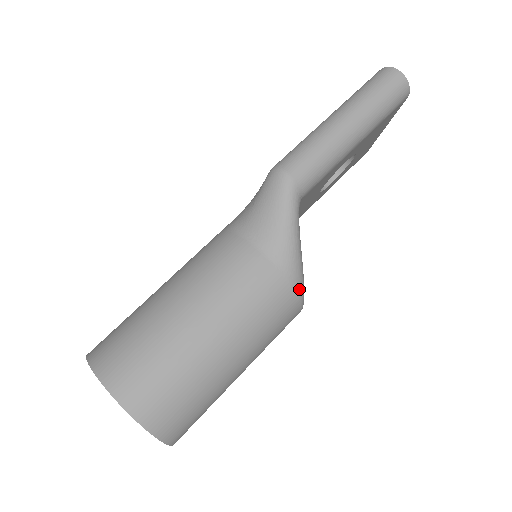
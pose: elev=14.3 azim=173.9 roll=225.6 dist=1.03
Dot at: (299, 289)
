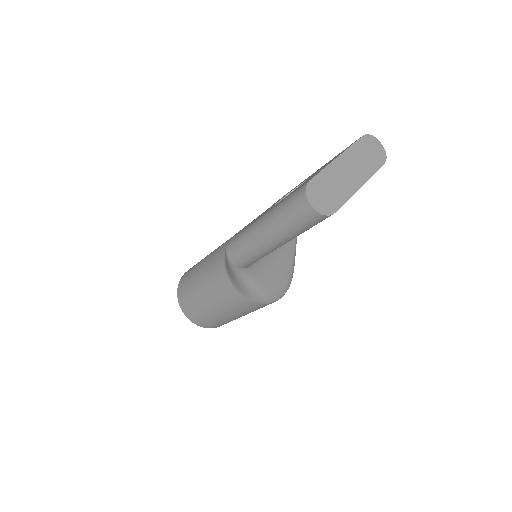
Dot at: (262, 302)
